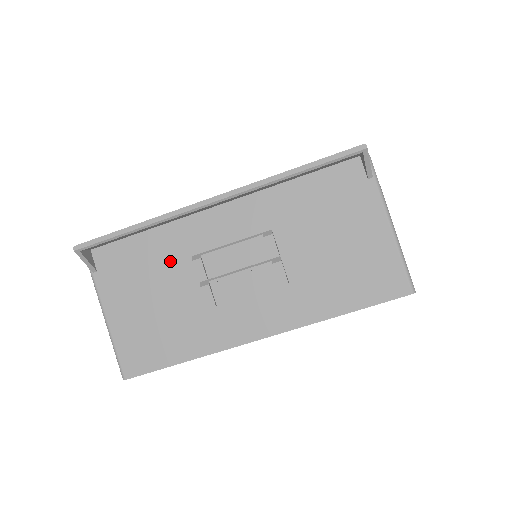
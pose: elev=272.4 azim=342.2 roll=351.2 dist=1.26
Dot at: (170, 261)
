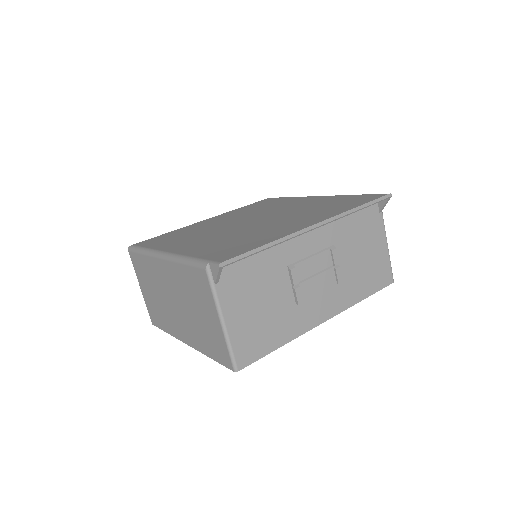
Dot at: (273, 270)
